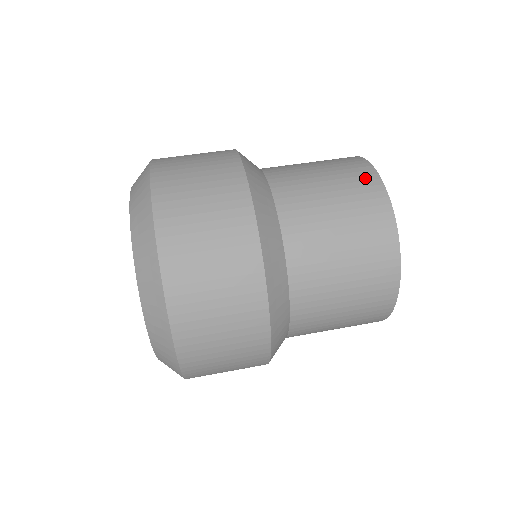
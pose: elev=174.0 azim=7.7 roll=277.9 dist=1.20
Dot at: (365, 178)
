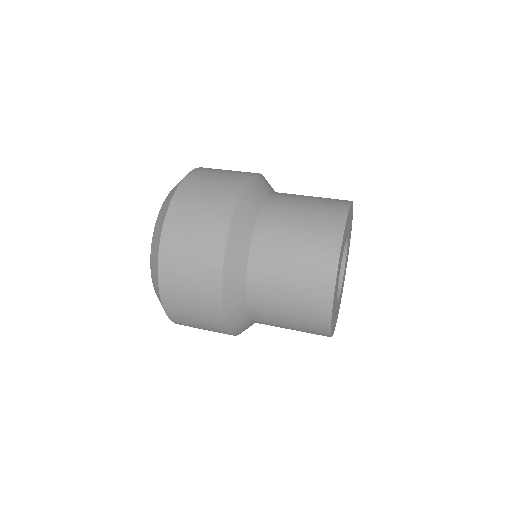
Dot at: (324, 268)
